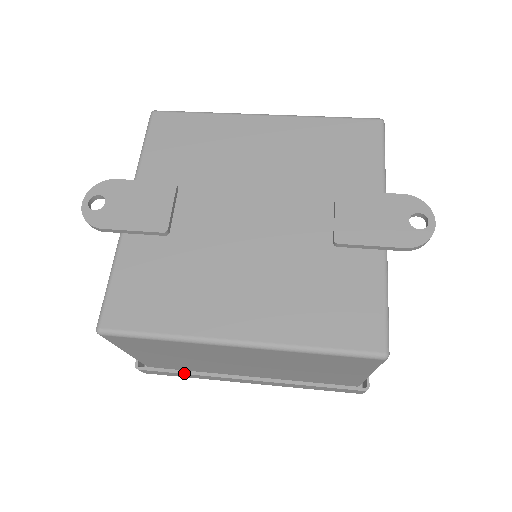
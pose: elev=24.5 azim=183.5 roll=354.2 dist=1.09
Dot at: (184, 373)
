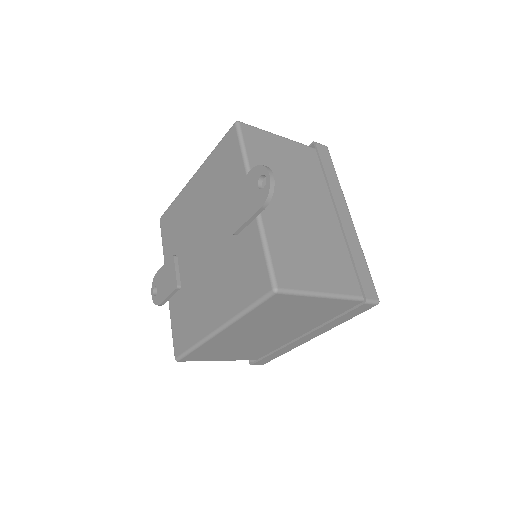
Dot at: (270, 354)
